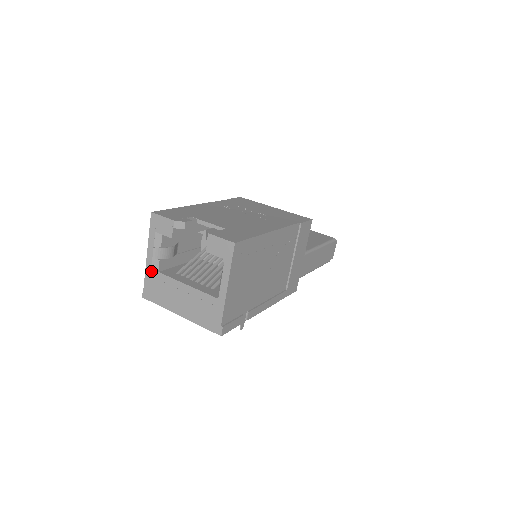
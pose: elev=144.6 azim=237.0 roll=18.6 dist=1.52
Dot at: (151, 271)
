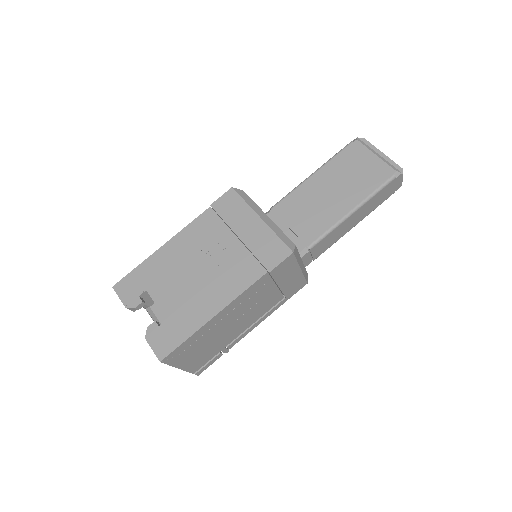
Dot at: (144, 306)
